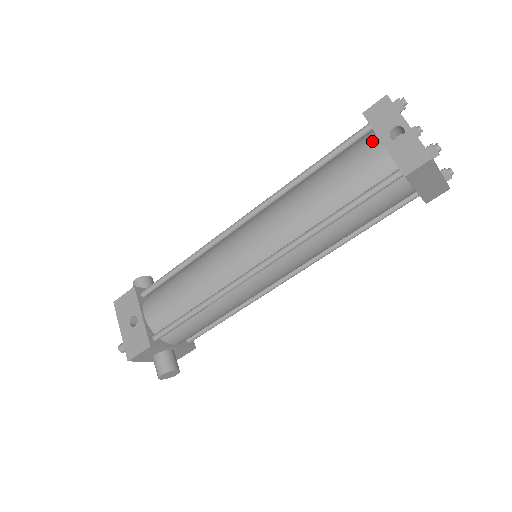
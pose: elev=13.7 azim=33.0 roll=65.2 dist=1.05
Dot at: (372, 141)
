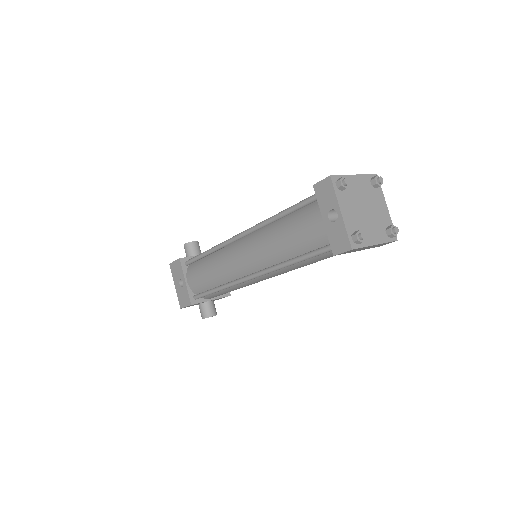
Dot at: (319, 212)
